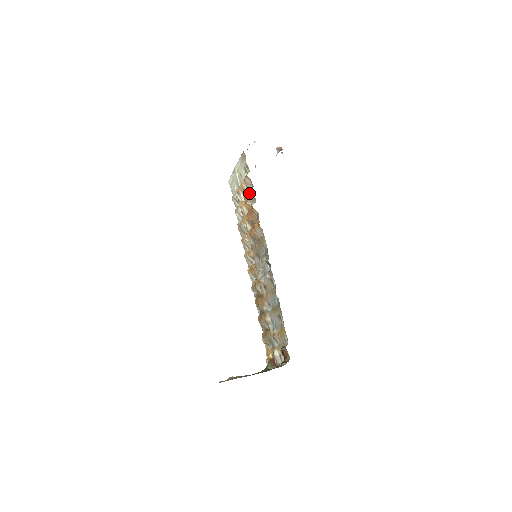
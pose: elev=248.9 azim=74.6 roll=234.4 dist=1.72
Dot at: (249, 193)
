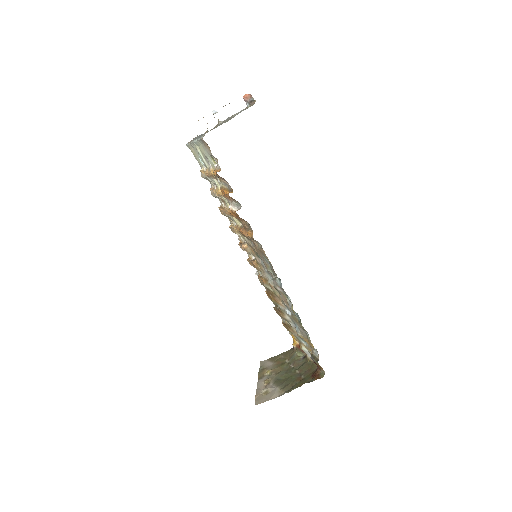
Dot at: (228, 196)
